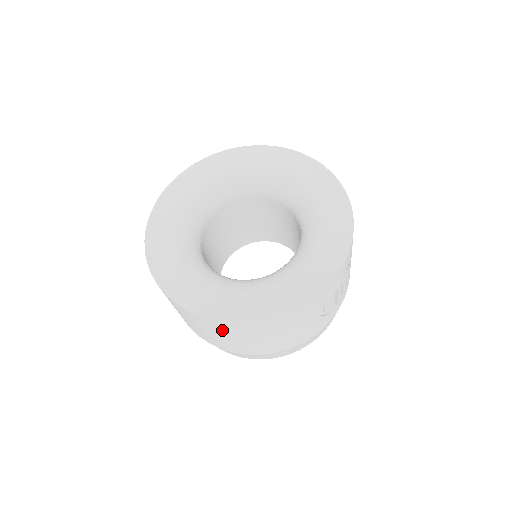
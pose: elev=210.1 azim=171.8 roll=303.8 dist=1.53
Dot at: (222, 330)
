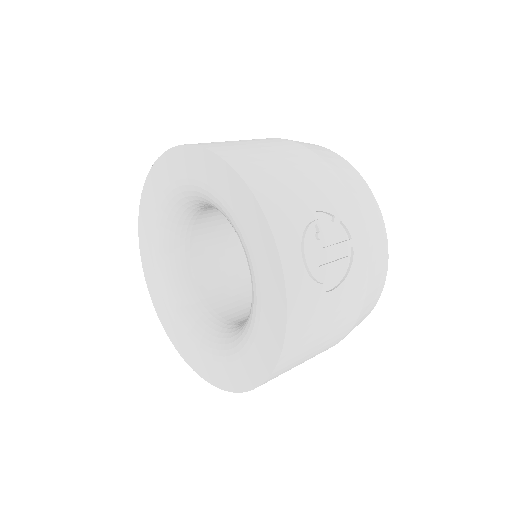
Dot at: occluded
